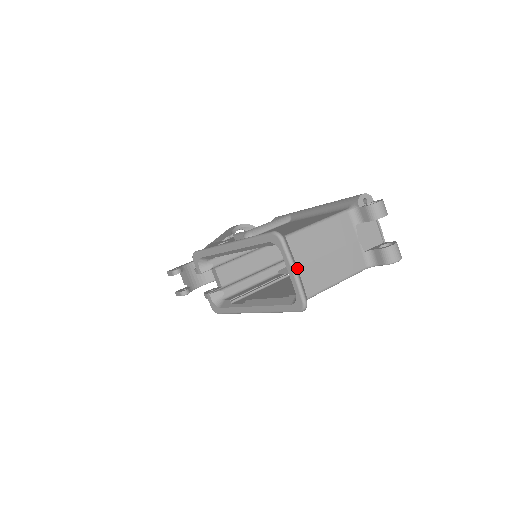
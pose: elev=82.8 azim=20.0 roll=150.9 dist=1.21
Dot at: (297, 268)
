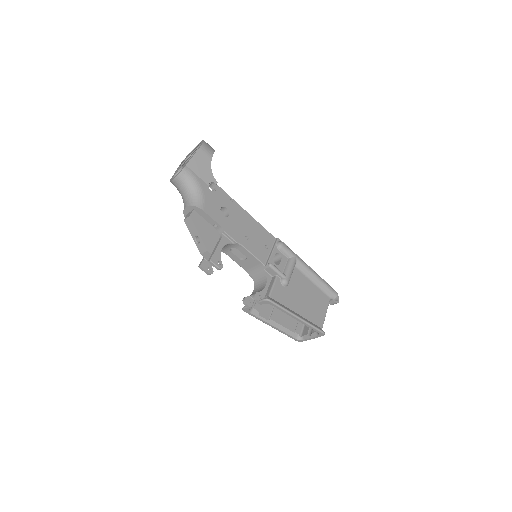
Dot at: (312, 335)
